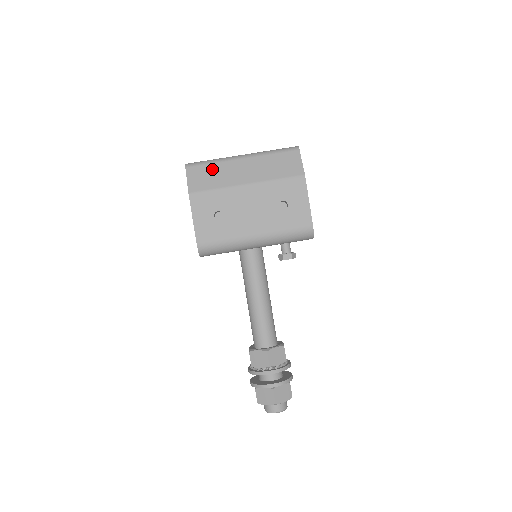
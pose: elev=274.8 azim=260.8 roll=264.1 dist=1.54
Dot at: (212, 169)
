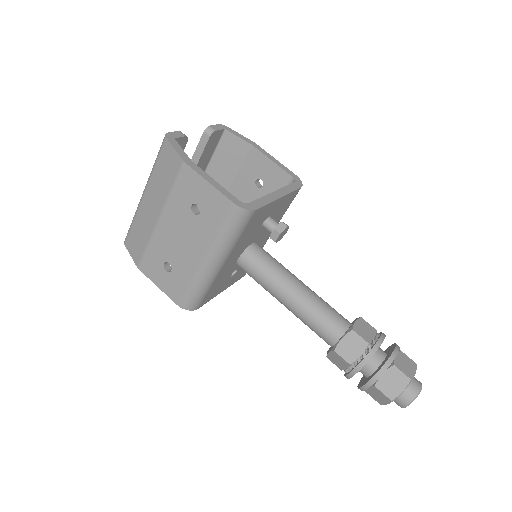
Dot at: (135, 229)
